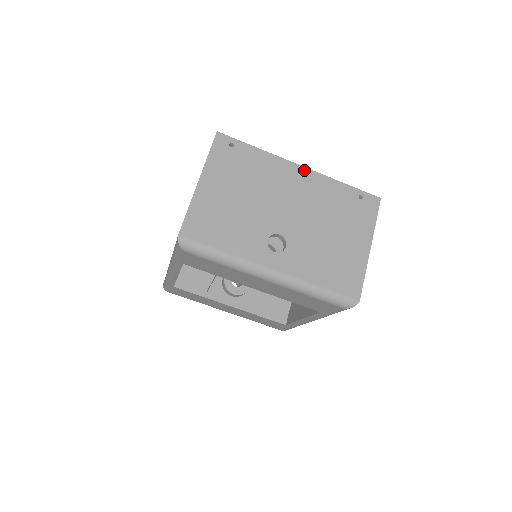
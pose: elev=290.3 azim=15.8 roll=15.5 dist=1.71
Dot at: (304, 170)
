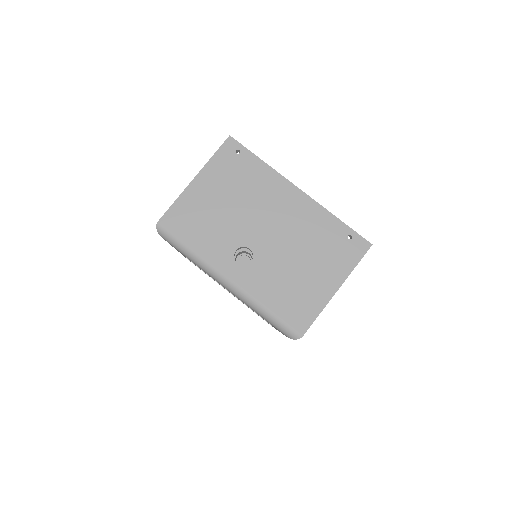
Dot at: (301, 194)
